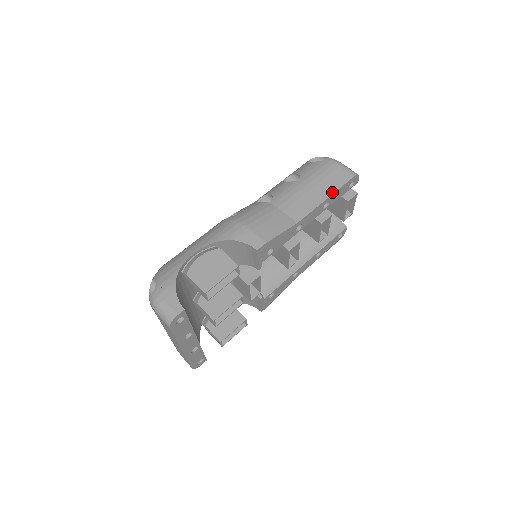
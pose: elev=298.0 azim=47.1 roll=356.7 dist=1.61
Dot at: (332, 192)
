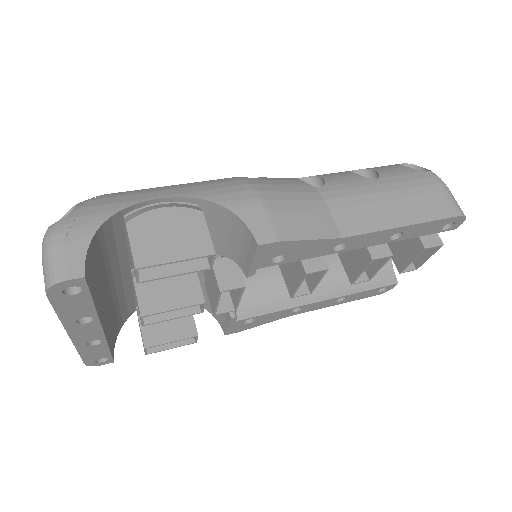
Dot at: (417, 221)
